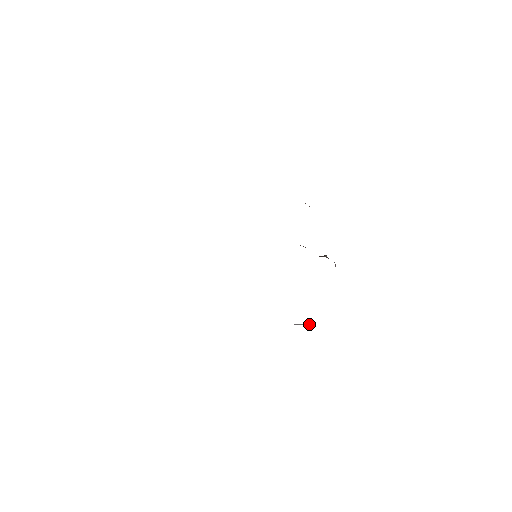
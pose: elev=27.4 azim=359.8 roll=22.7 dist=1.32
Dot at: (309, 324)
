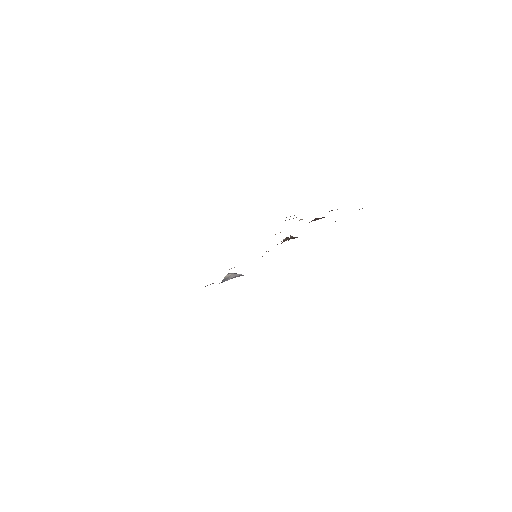
Dot at: (234, 274)
